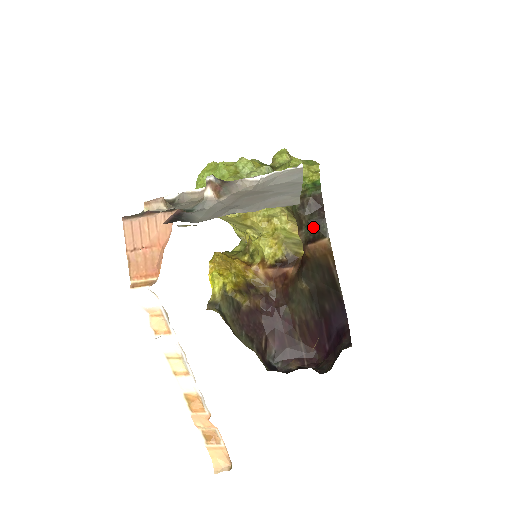
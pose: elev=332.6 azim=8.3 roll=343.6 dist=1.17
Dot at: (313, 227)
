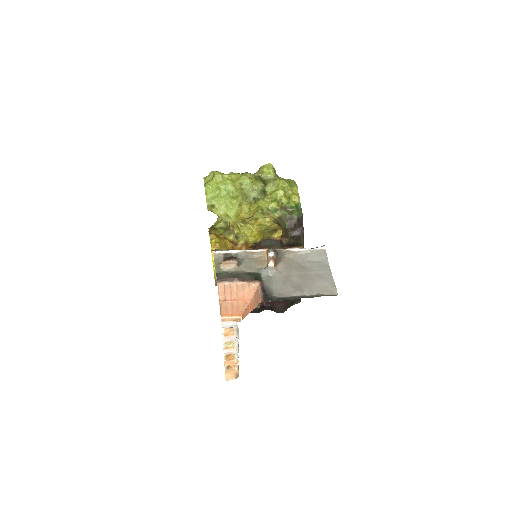
Dot at: (295, 239)
